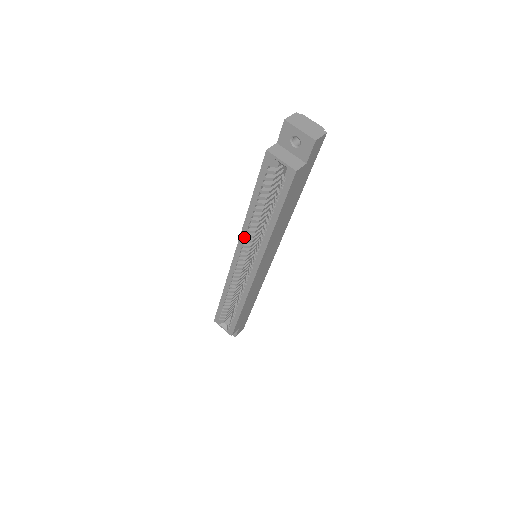
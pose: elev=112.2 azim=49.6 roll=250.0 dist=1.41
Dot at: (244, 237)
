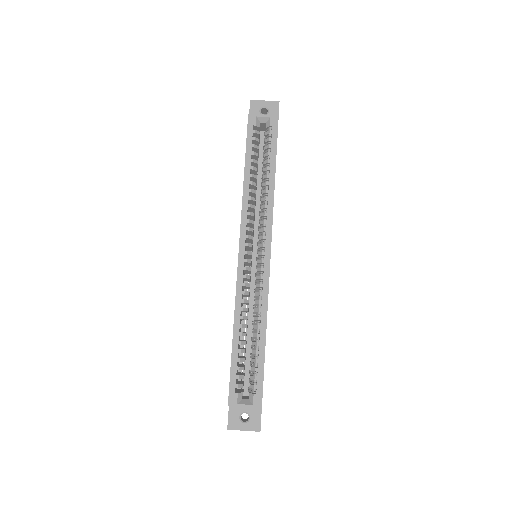
Dot at: (246, 216)
